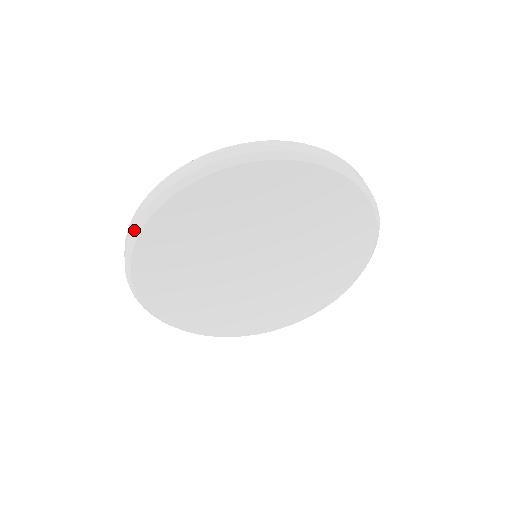
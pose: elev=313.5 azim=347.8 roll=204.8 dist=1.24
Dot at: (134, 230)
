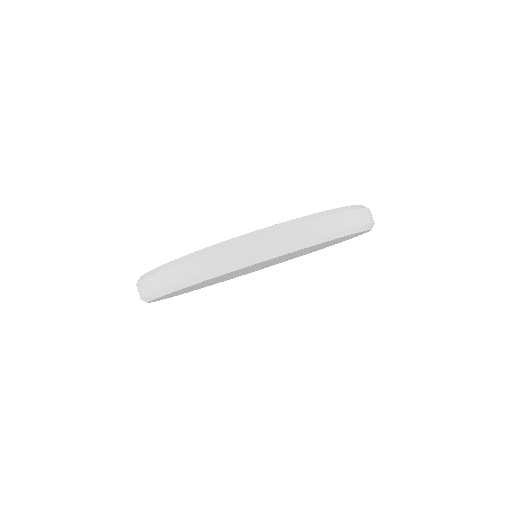
Dot at: (147, 297)
